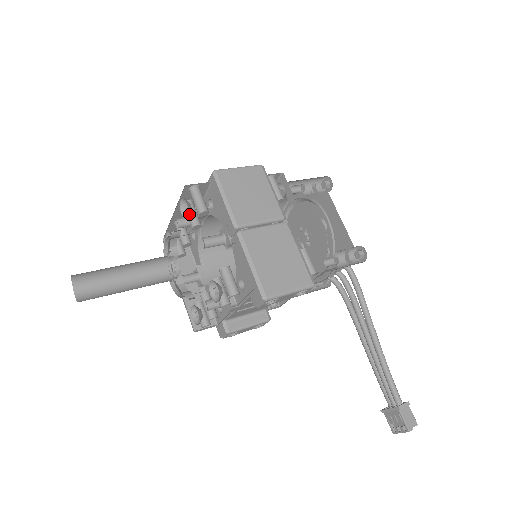
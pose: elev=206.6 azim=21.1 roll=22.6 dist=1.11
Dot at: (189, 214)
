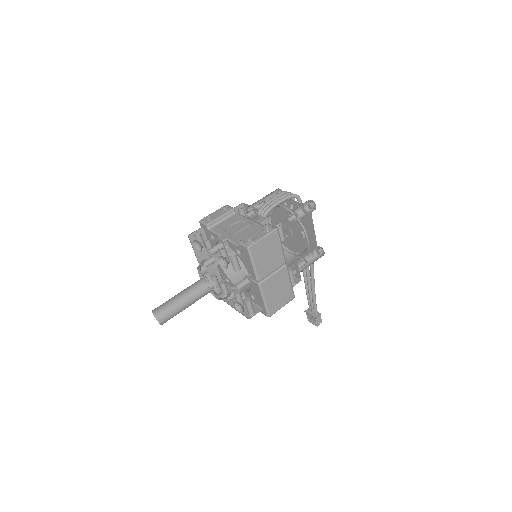
Dot at: (227, 267)
